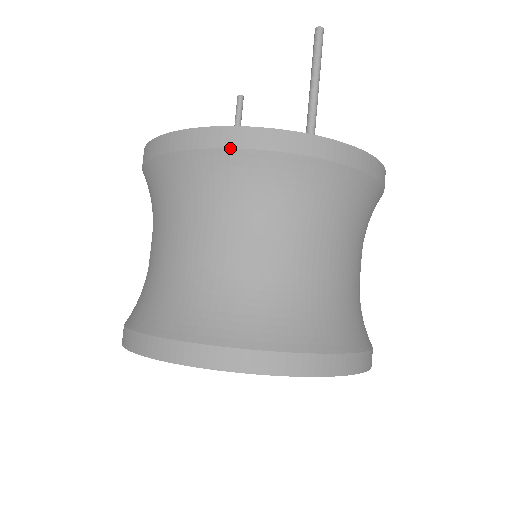
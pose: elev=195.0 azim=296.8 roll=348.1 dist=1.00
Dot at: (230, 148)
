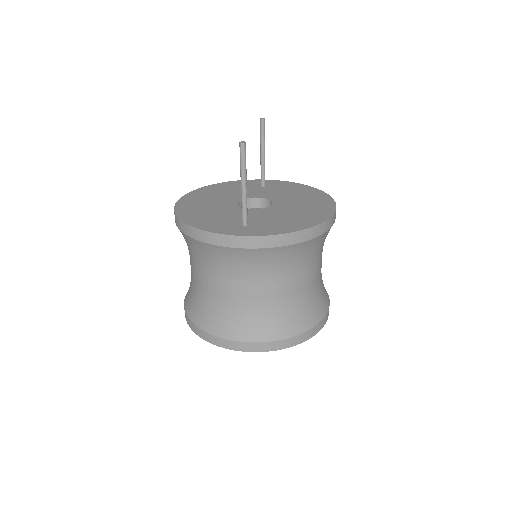
Dot at: (189, 237)
